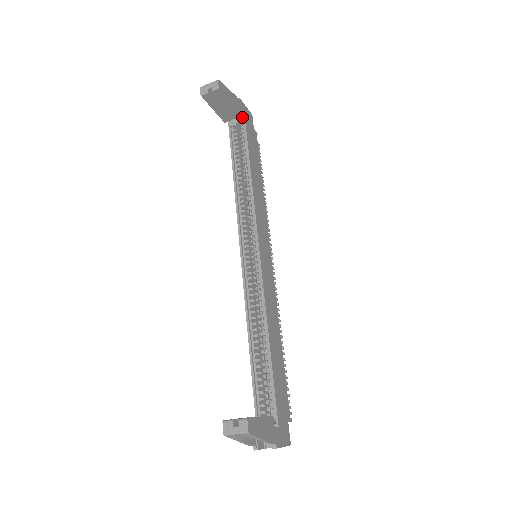
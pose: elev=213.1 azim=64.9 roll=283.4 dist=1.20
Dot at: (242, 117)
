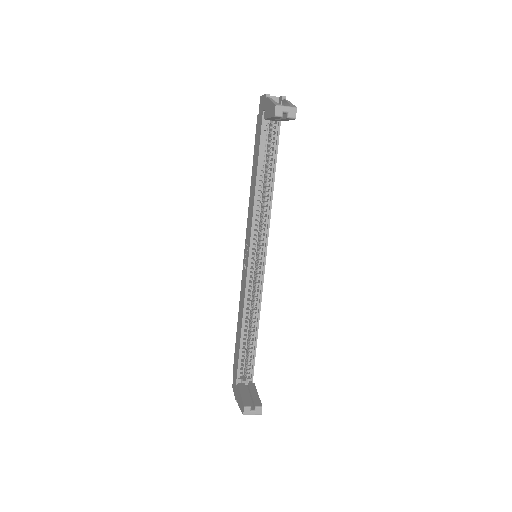
Dot at: occluded
